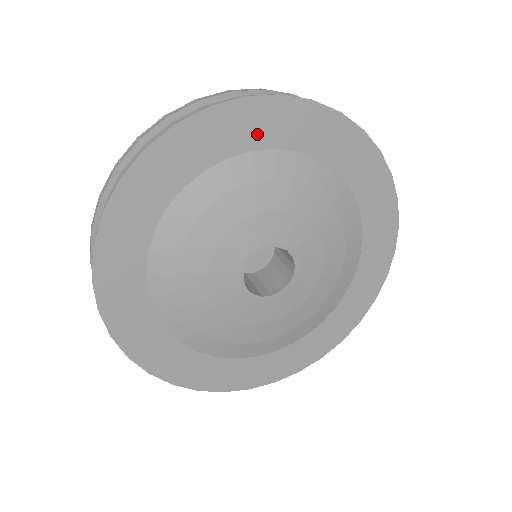
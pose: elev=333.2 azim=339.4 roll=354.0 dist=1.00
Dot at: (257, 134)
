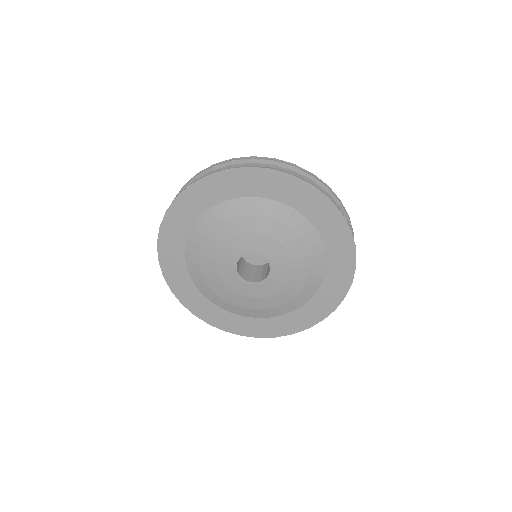
Dot at: (196, 208)
